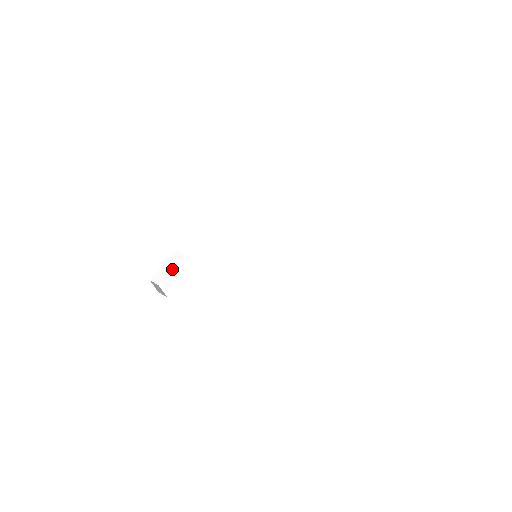
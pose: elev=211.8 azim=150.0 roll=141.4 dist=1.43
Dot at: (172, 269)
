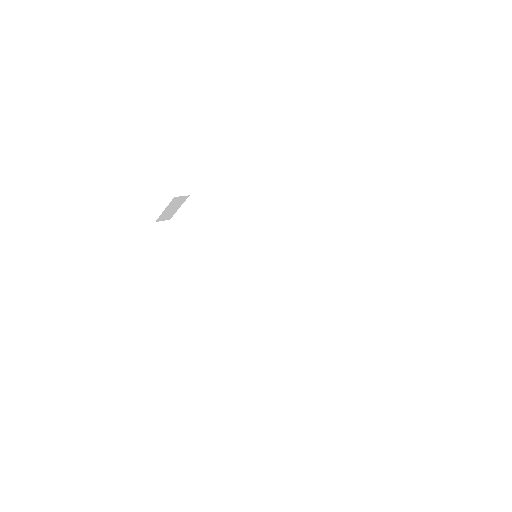
Dot at: (178, 207)
